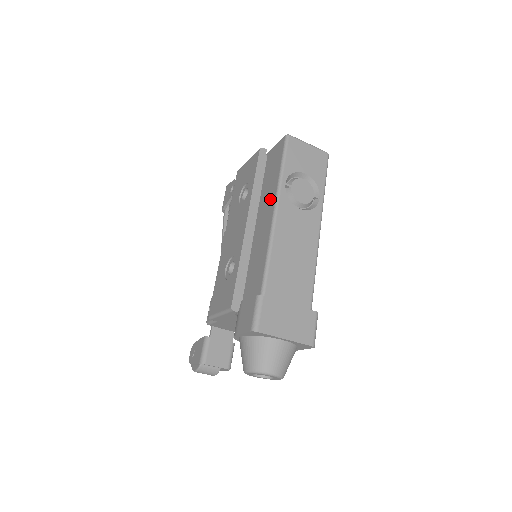
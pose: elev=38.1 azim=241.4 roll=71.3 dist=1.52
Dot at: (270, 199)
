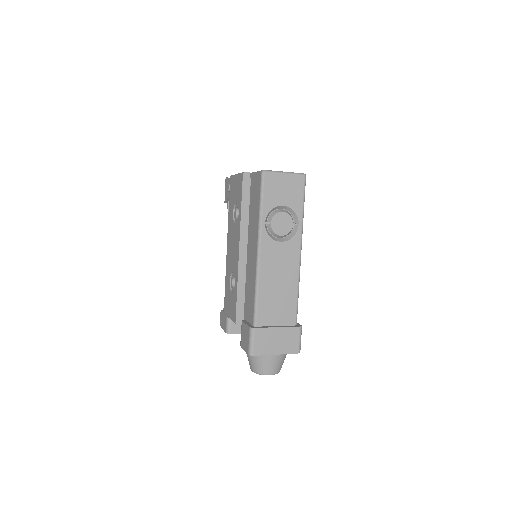
Dot at: (254, 235)
